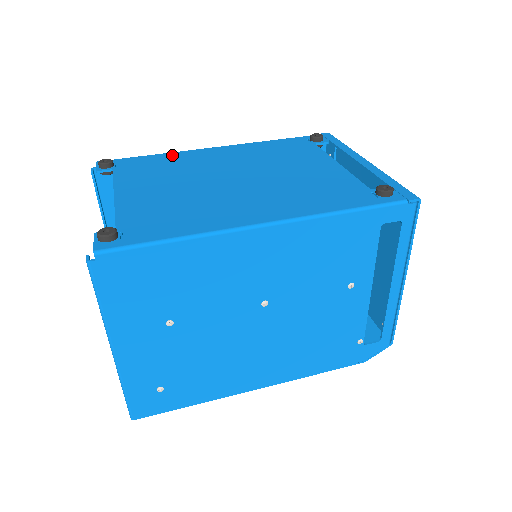
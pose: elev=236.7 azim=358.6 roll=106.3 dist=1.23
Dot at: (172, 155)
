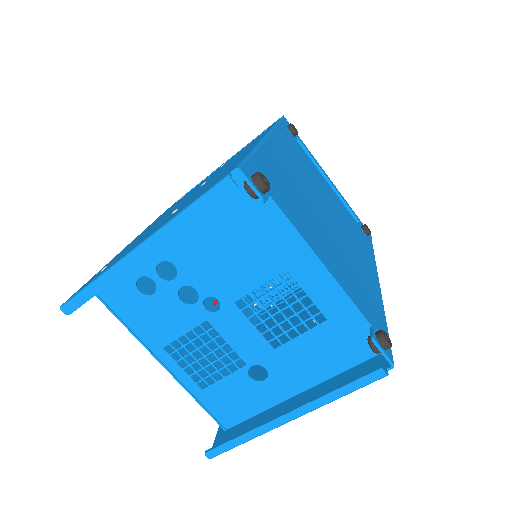
Dot at: (267, 155)
